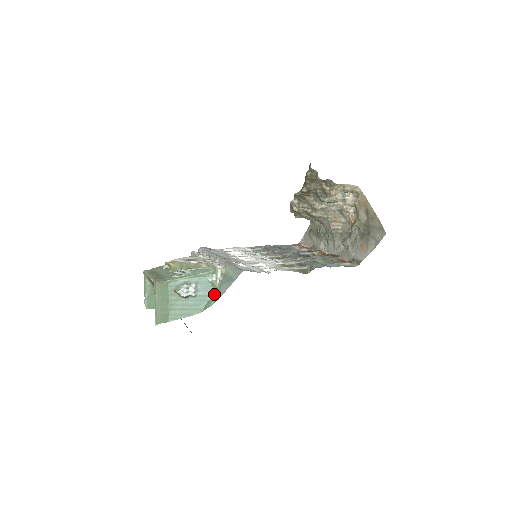
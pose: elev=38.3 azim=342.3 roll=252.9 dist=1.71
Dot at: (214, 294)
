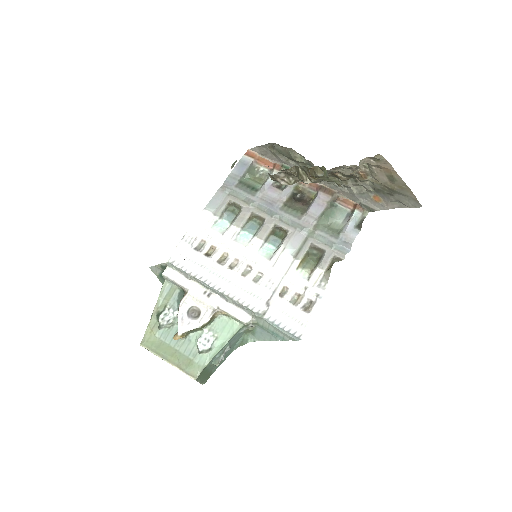
Dot at: (247, 333)
